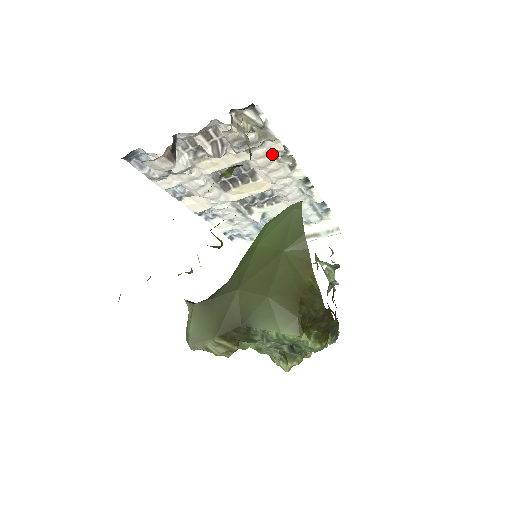
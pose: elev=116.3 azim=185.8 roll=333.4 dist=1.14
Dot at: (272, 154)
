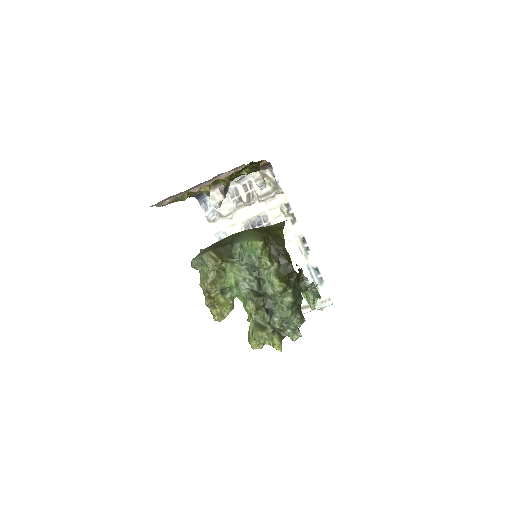
Dot at: (281, 210)
